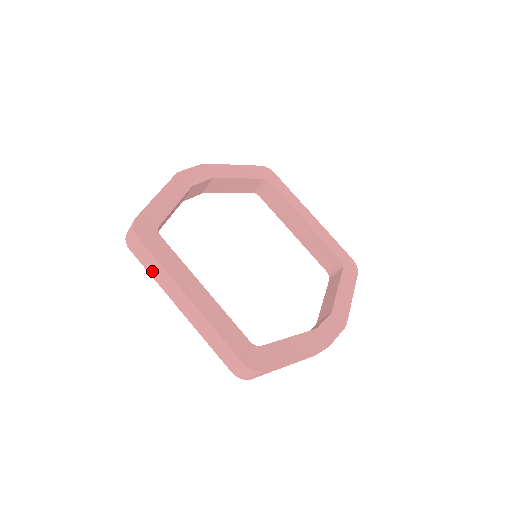
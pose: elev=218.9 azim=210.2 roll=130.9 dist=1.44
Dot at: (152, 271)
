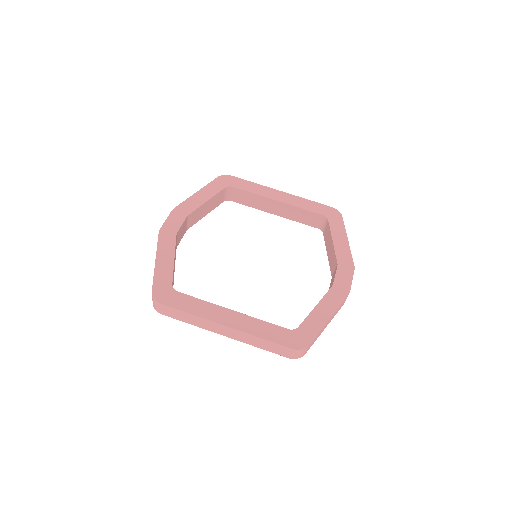
Dot at: (188, 321)
